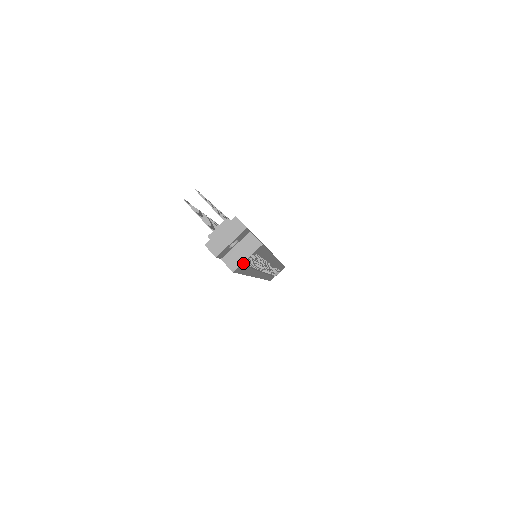
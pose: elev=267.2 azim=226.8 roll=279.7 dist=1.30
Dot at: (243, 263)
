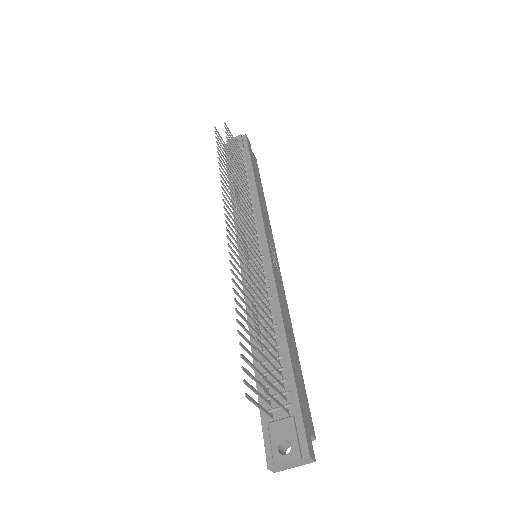
Dot at: occluded
